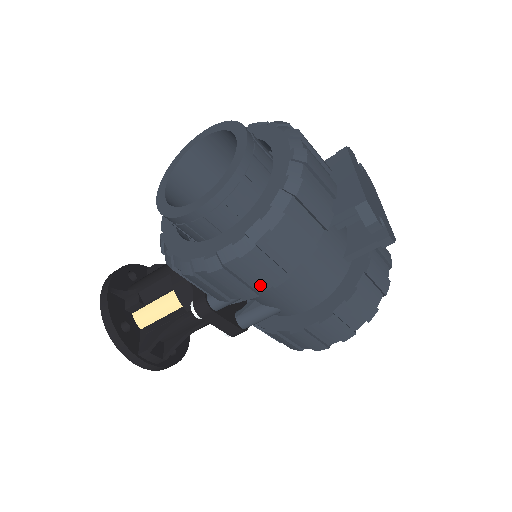
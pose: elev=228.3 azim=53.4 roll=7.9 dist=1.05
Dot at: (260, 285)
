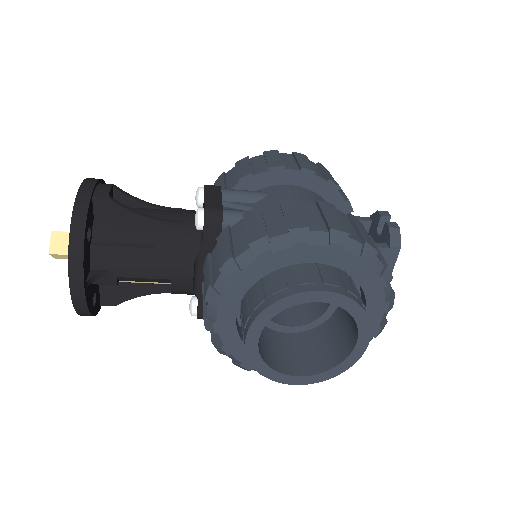
Dot at: occluded
